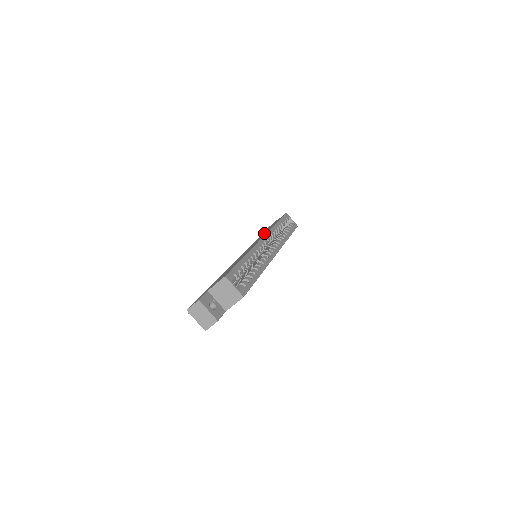
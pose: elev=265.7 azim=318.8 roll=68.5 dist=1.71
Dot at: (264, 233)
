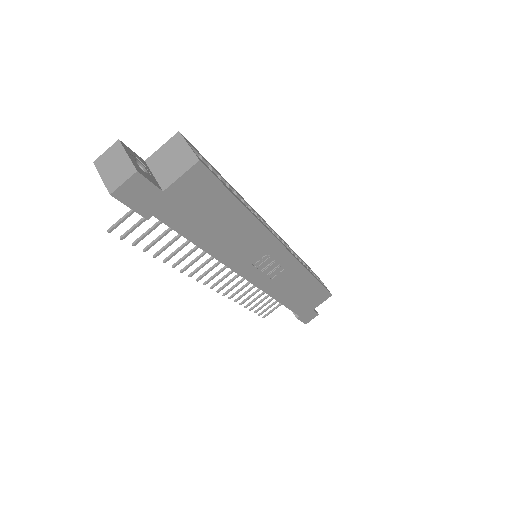
Dot at: occluded
